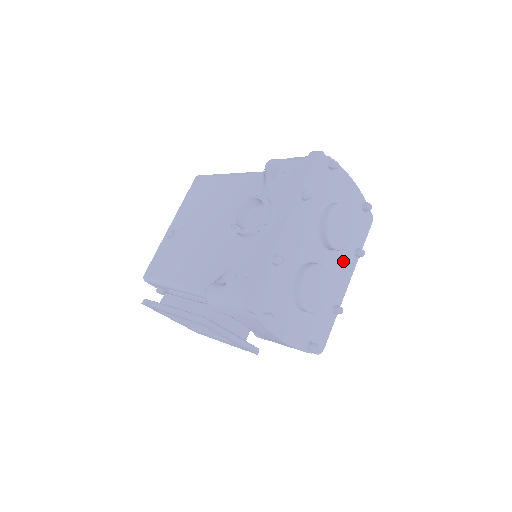
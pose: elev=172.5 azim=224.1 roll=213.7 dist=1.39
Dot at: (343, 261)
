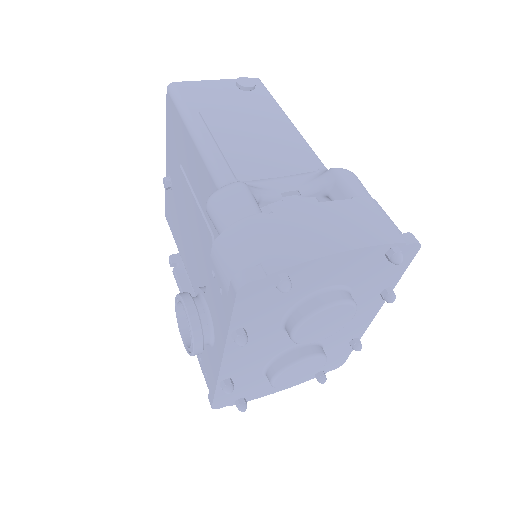
Dot at: occluded
